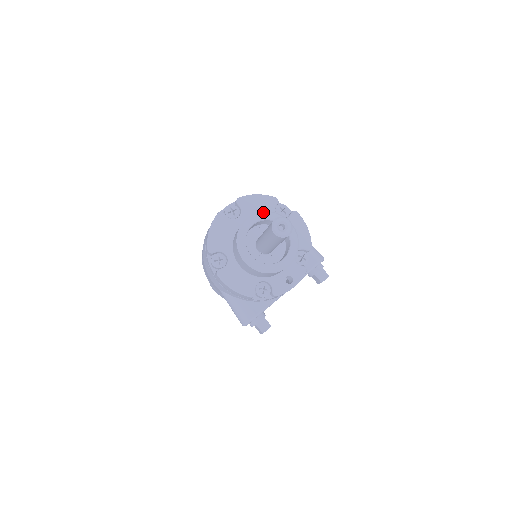
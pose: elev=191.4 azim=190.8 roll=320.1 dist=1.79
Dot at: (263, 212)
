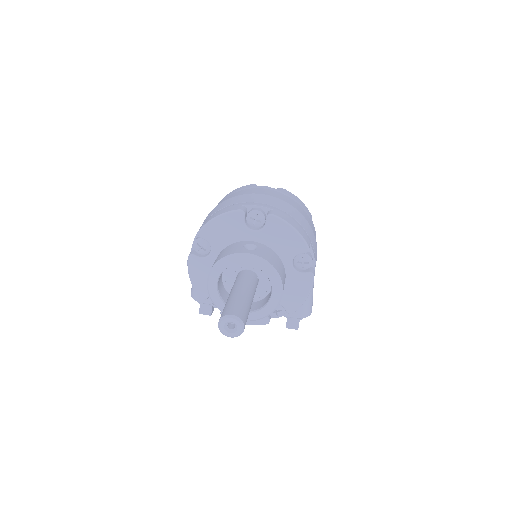
Dot at: (266, 263)
